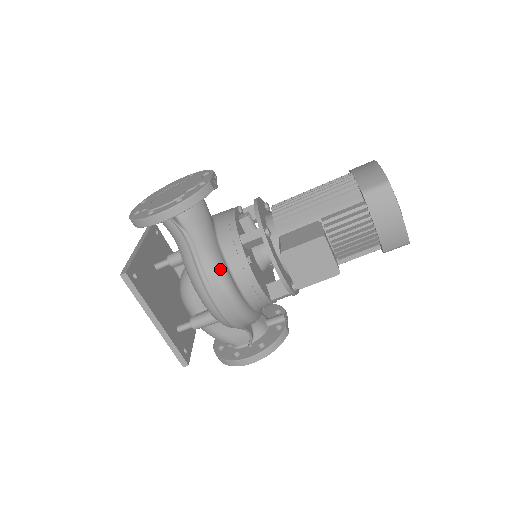
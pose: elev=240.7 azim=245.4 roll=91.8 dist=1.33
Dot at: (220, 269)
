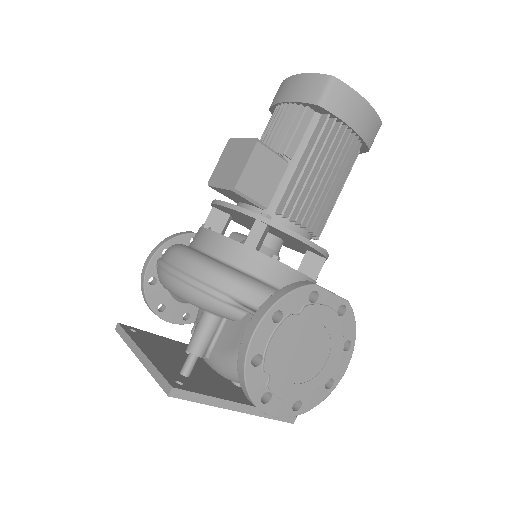
Dot at: occluded
